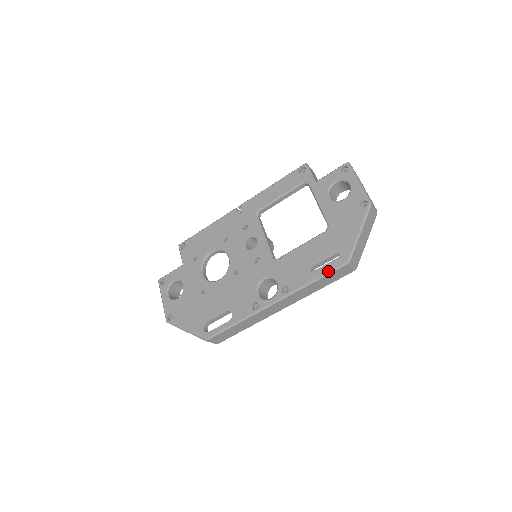
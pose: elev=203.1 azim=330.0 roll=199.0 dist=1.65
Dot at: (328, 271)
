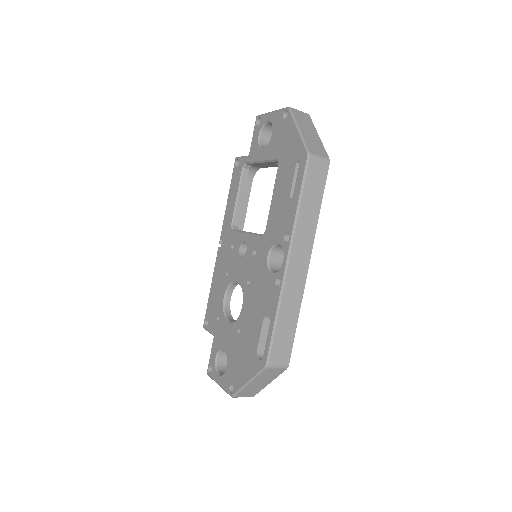
Dot at: (301, 180)
